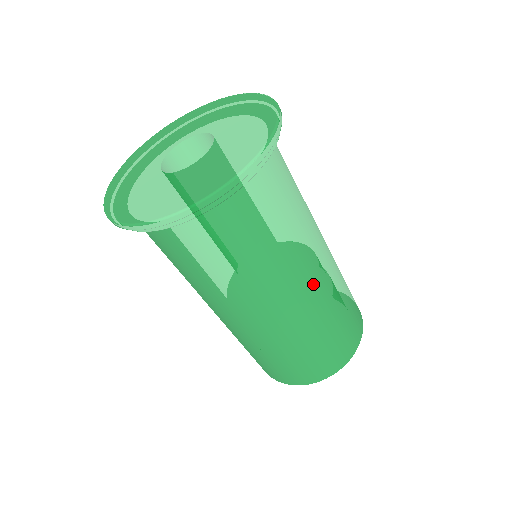
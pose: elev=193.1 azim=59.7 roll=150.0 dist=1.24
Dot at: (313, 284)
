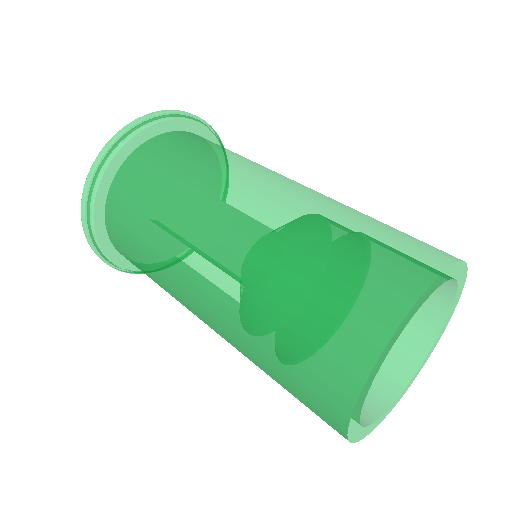
Dot at: (269, 195)
